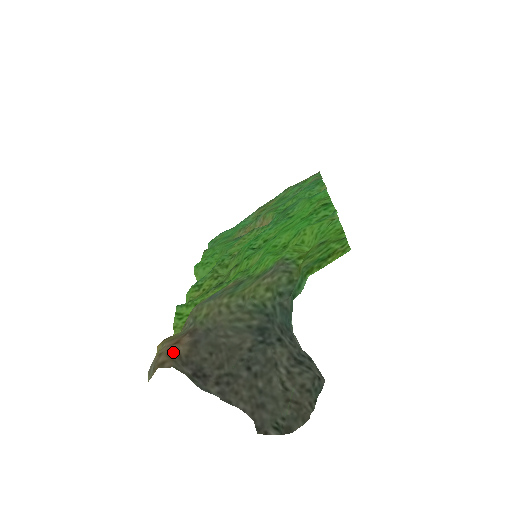
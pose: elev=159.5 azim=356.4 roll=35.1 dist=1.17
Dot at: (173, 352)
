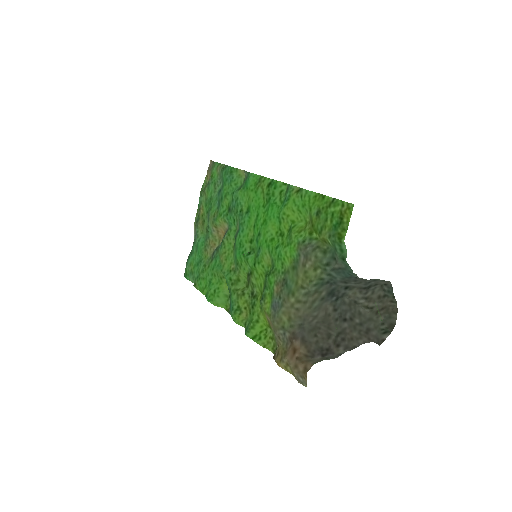
Dot at: (301, 358)
